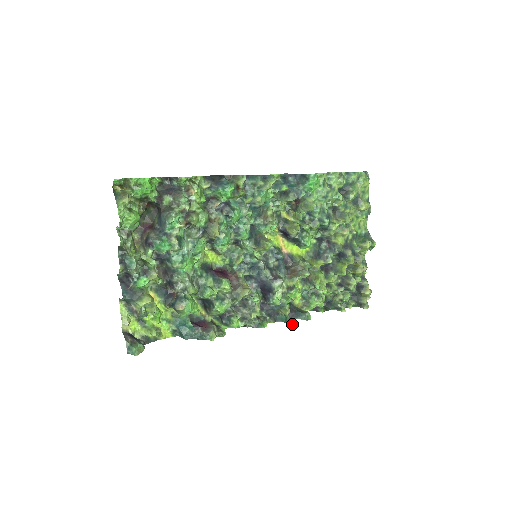
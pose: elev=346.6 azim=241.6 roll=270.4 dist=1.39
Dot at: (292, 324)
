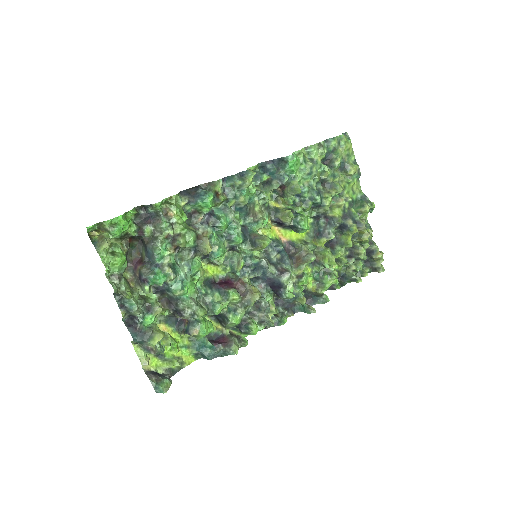
Dot at: (312, 312)
